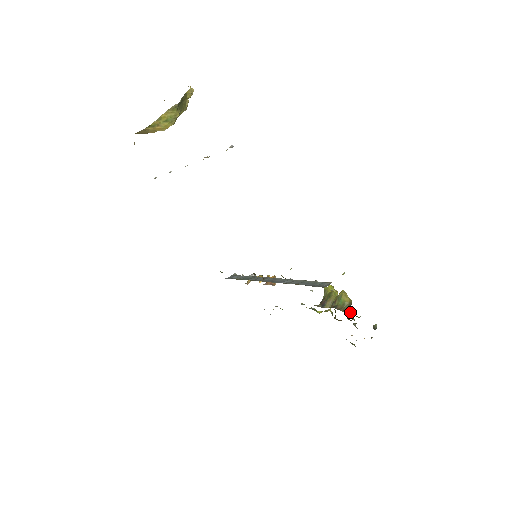
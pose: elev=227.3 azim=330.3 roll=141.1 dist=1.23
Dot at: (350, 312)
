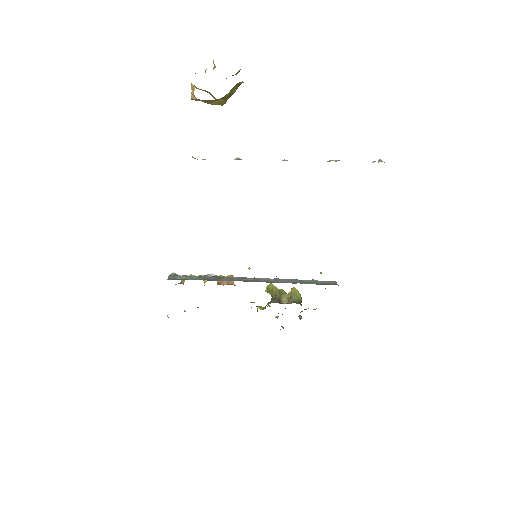
Dot at: occluded
